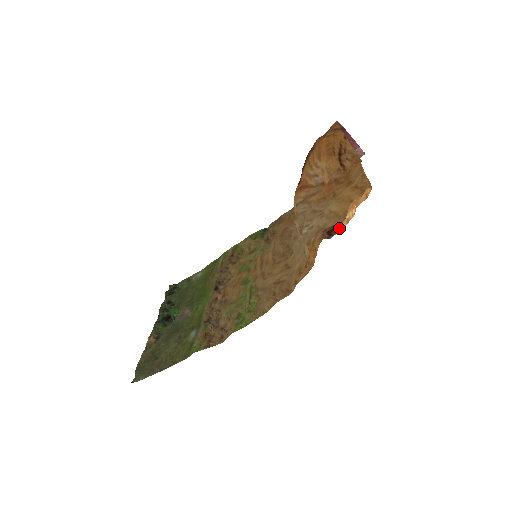
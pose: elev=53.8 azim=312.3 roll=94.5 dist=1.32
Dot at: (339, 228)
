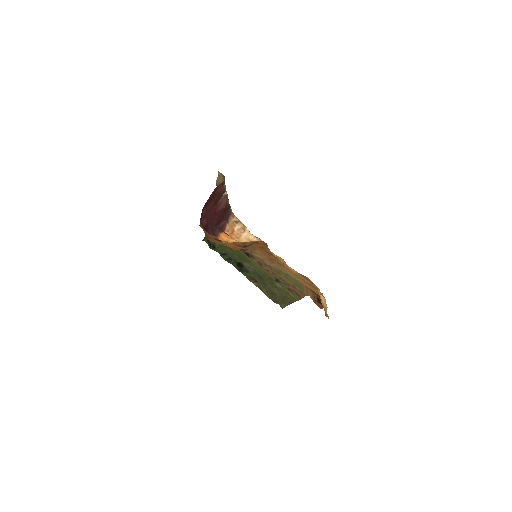
Dot at: occluded
